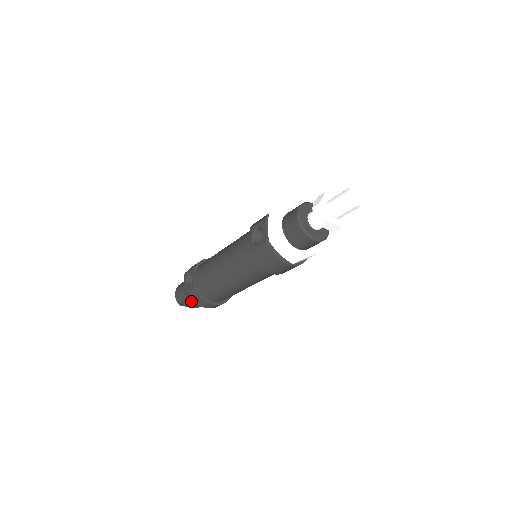
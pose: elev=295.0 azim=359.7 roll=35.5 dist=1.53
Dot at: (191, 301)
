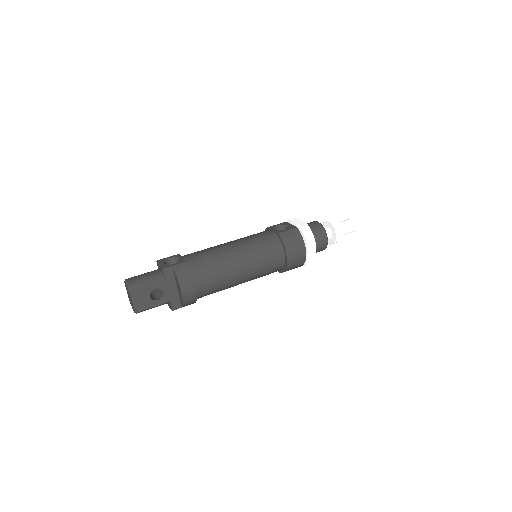
Dot at: (151, 290)
